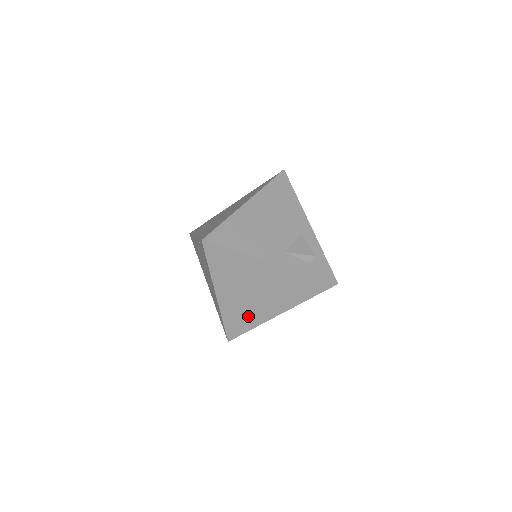
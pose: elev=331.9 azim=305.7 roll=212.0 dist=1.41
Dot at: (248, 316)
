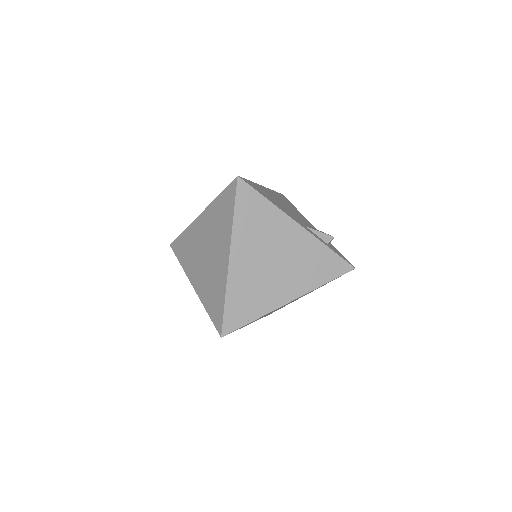
Dot at: (256, 297)
